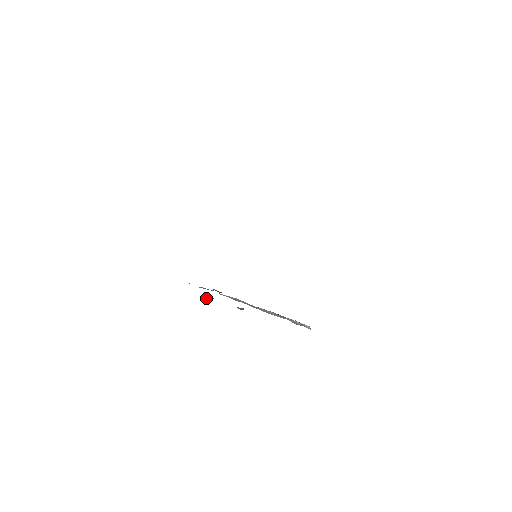
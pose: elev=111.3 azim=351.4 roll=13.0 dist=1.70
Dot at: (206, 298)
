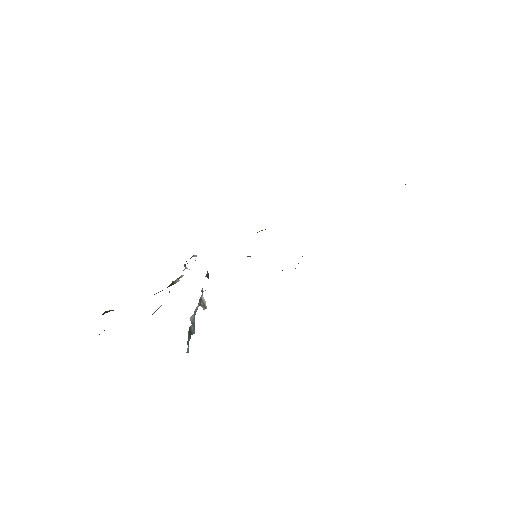
Dot at: (184, 264)
